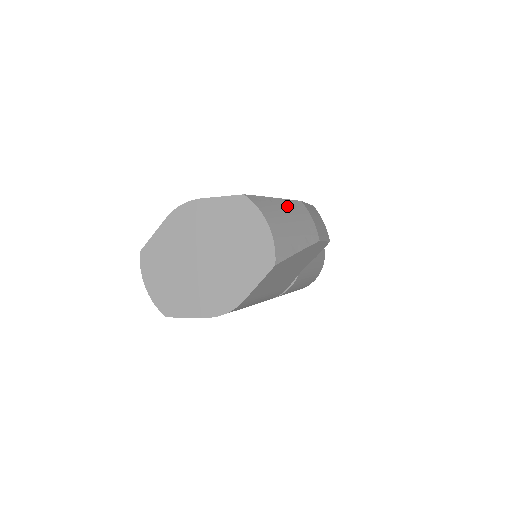
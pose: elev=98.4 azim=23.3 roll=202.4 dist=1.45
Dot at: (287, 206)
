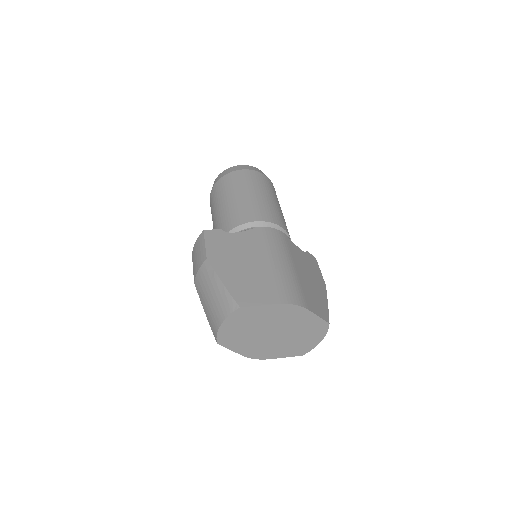
Dot at: occluded
